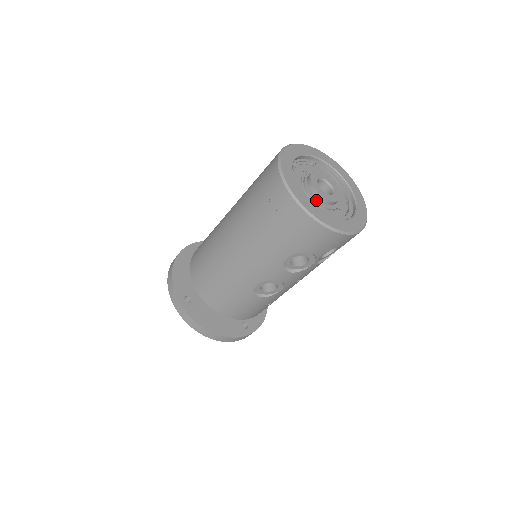
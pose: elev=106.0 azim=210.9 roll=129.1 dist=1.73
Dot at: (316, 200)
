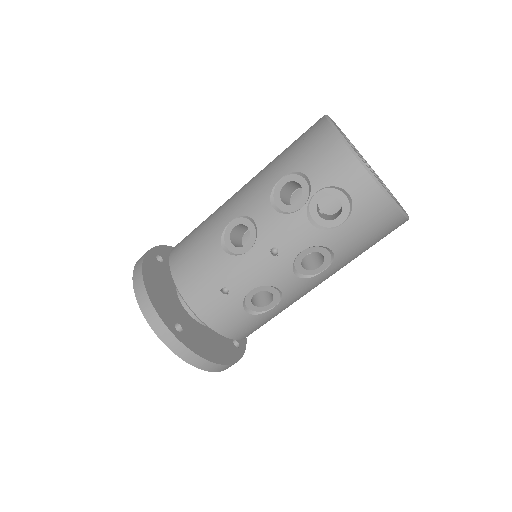
Dot at: occluded
